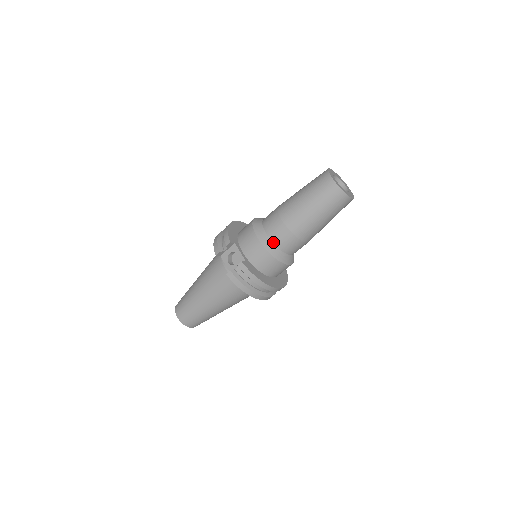
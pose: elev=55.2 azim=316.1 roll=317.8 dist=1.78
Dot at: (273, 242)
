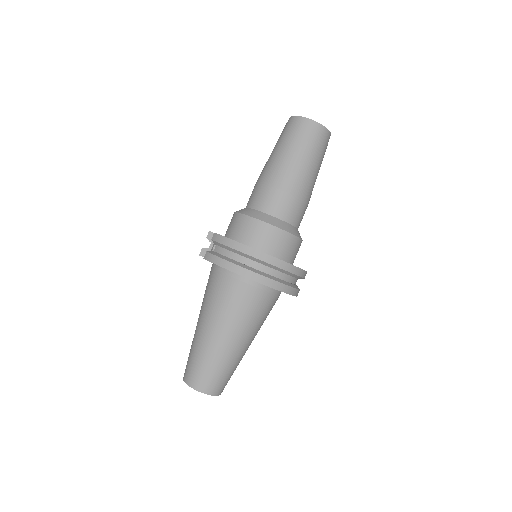
Dot at: (252, 208)
